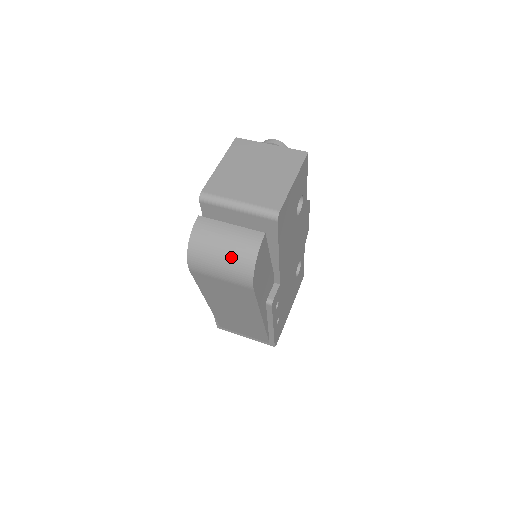
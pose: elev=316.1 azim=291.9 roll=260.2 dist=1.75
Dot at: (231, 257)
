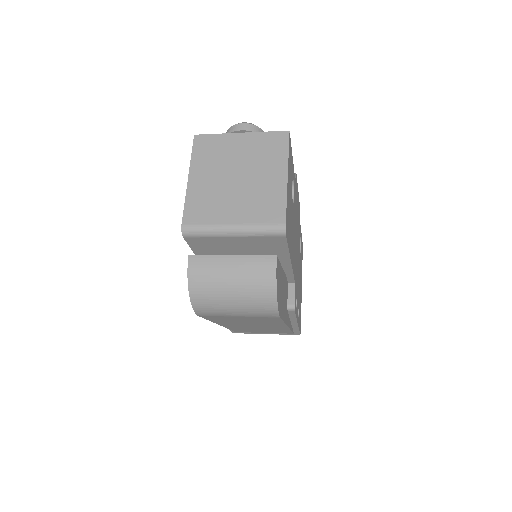
Dot at: (245, 295)
